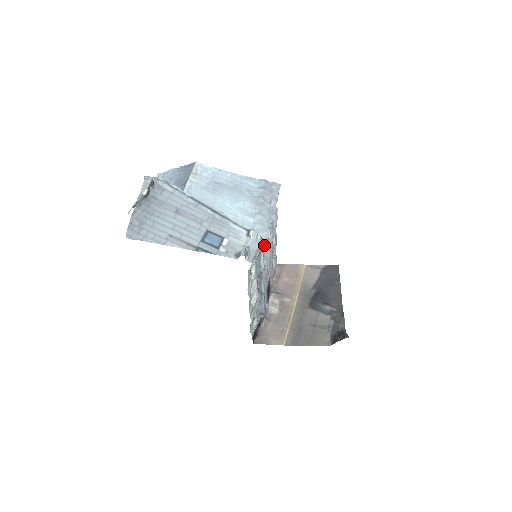
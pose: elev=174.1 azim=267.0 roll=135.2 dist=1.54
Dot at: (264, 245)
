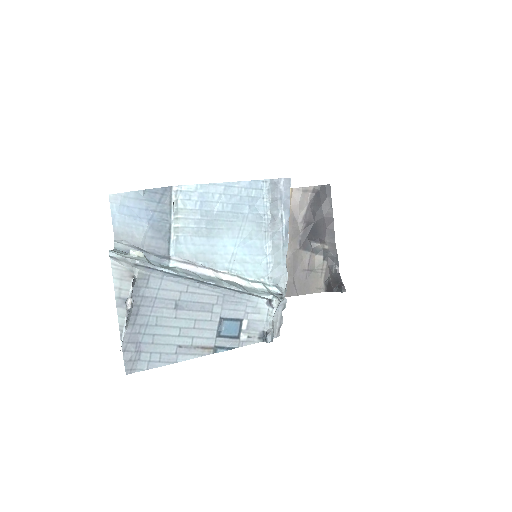
Dot at: occluded
